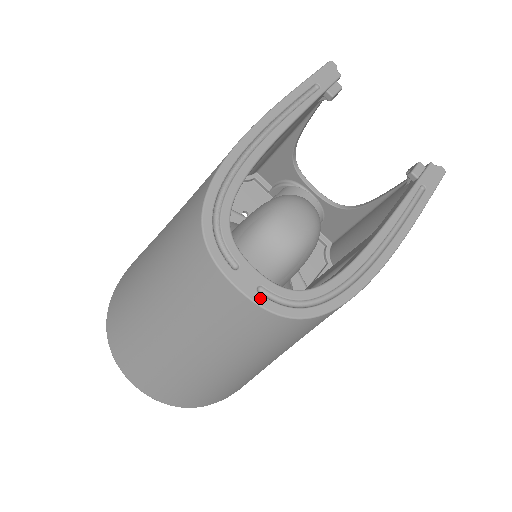
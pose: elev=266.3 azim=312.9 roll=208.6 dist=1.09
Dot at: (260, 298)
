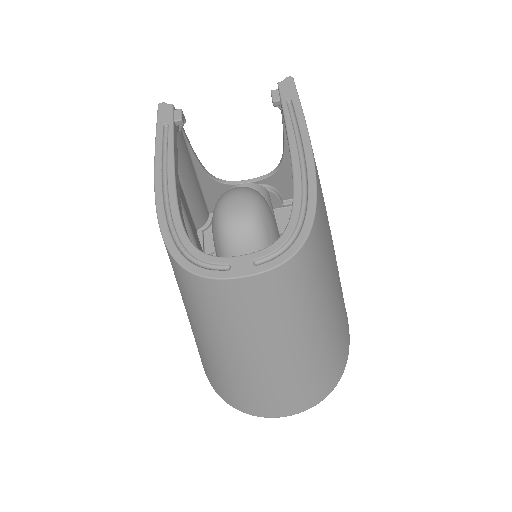
Dot at: (261, 267)
